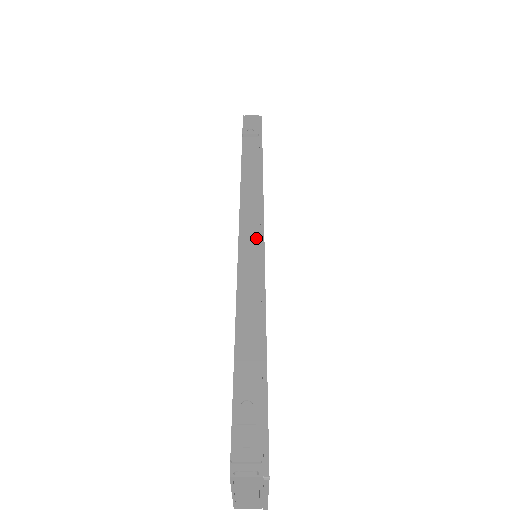
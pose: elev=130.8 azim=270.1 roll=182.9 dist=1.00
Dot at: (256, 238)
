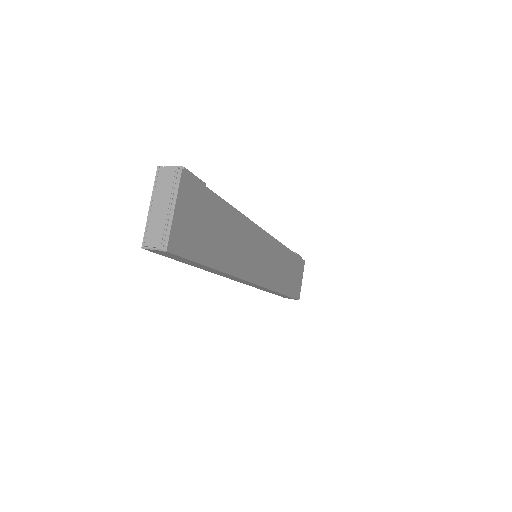
Dot at: occluded
